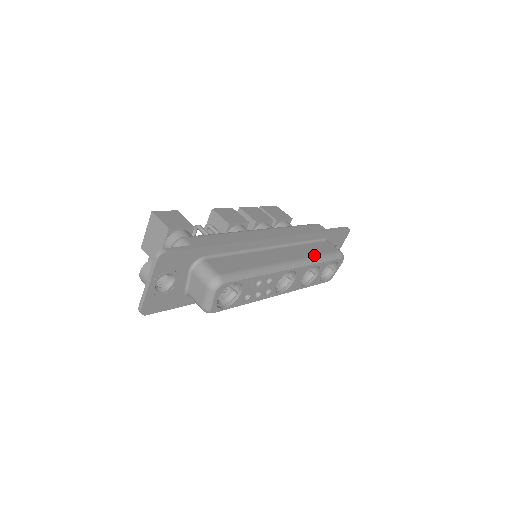
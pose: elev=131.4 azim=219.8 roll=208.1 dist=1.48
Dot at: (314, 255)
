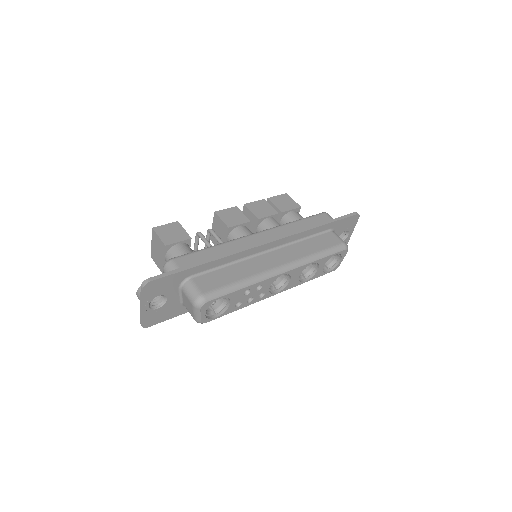
Dot at: (311, 253)
